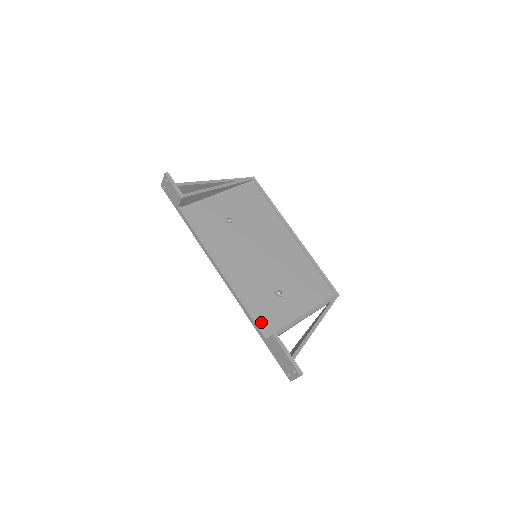
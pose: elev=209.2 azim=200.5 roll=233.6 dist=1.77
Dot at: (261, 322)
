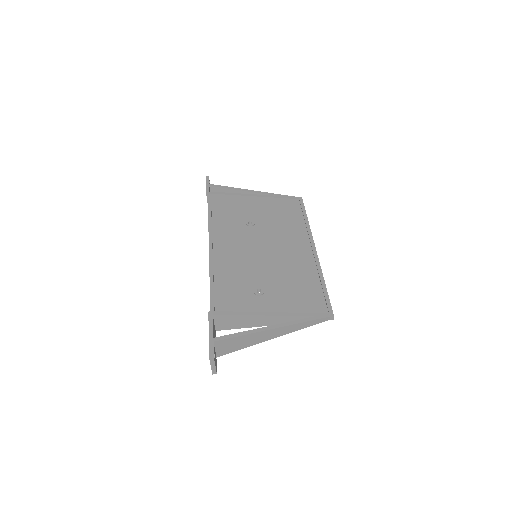
Dot at: (219, 309)
